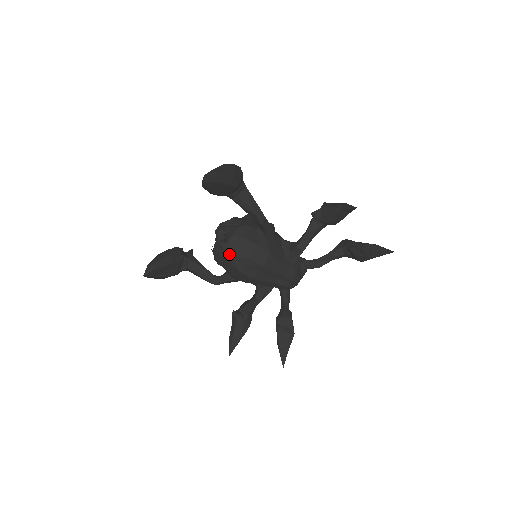
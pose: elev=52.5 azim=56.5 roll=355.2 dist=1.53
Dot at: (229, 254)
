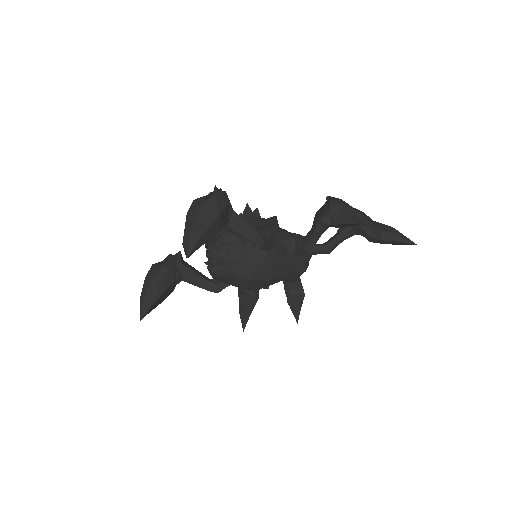
Dot at: (229, 278)
